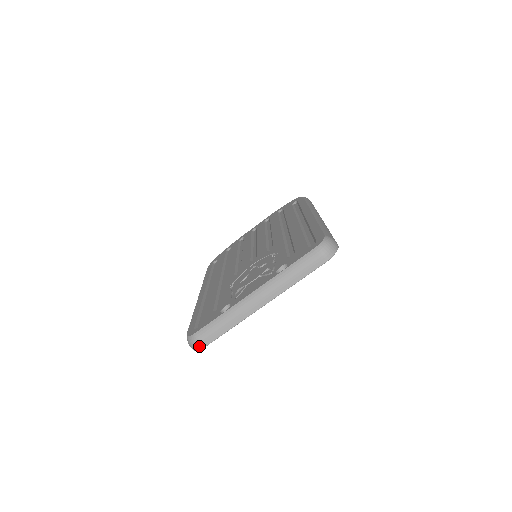
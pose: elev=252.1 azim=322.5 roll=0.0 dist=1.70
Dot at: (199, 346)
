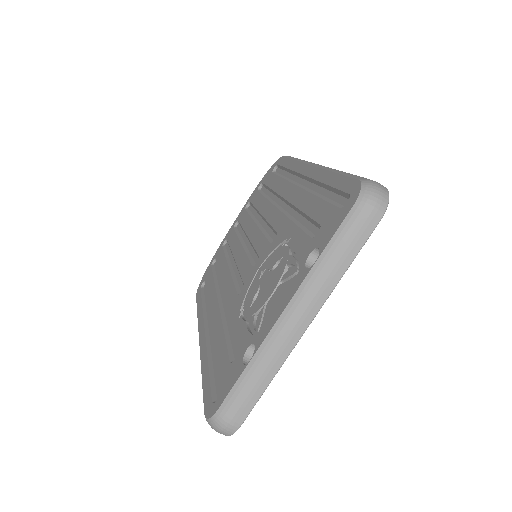
Dot at: (231, 428)
